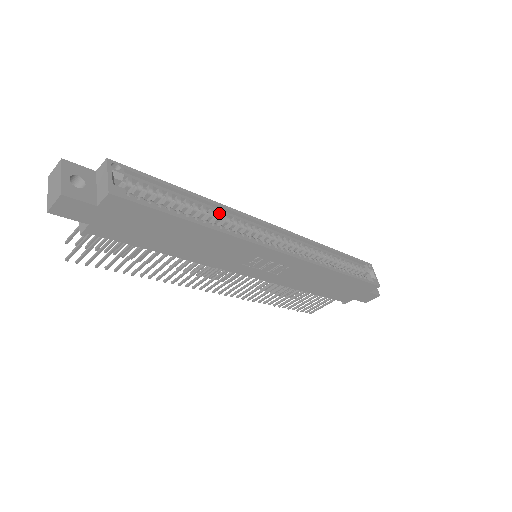
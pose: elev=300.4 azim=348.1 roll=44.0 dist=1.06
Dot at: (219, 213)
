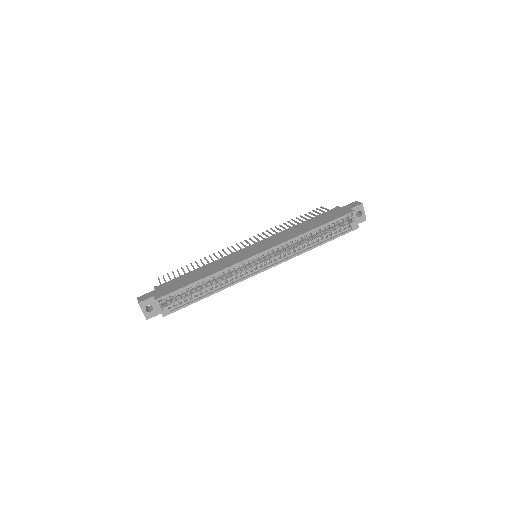
Dot at: (220, 275)
